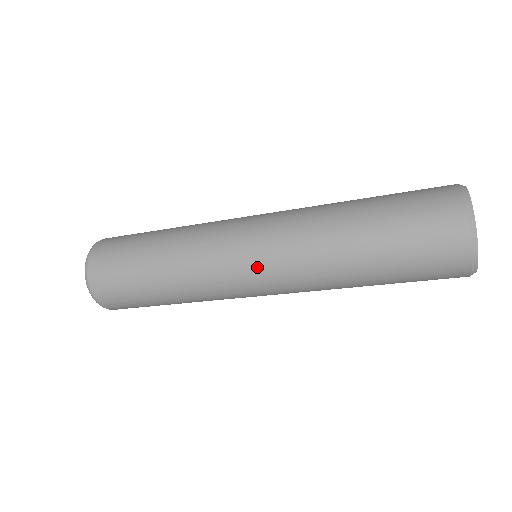
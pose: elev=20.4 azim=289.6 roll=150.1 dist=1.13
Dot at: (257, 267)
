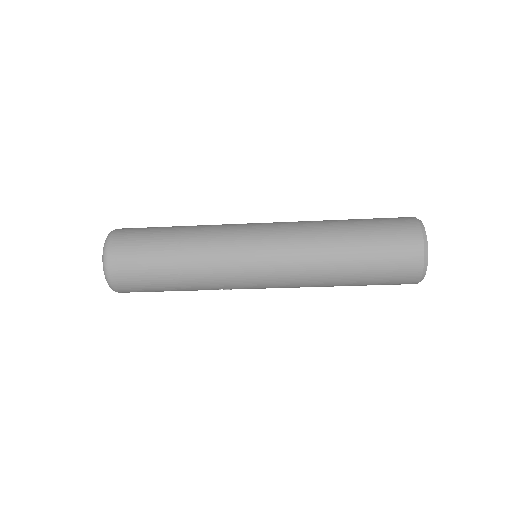
Dot at: (265, 262)
